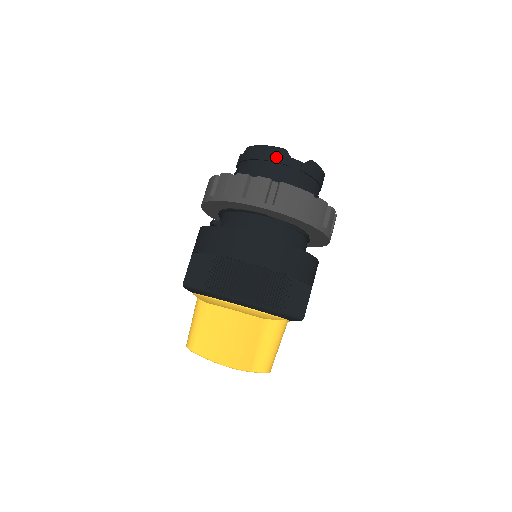
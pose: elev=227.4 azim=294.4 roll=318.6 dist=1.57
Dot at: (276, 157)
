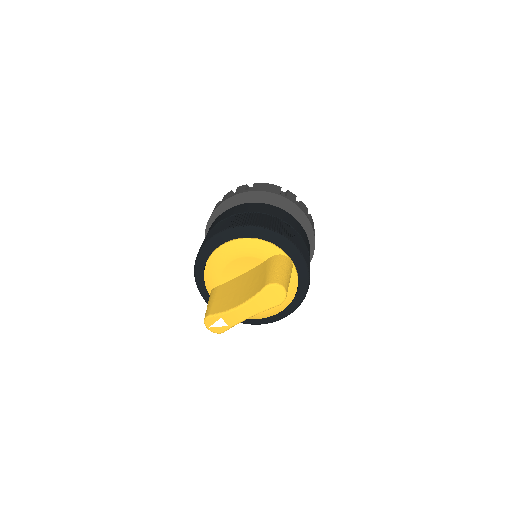
Dot at: occluded
